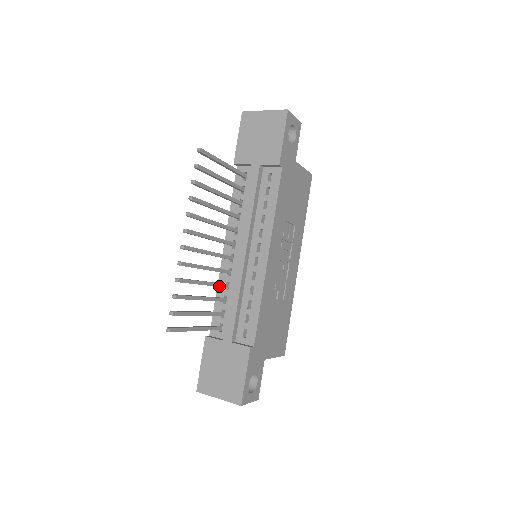
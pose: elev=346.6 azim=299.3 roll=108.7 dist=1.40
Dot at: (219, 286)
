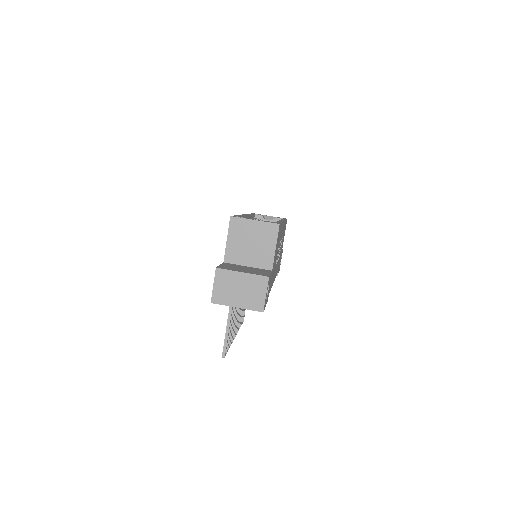
Dot at: occluded
